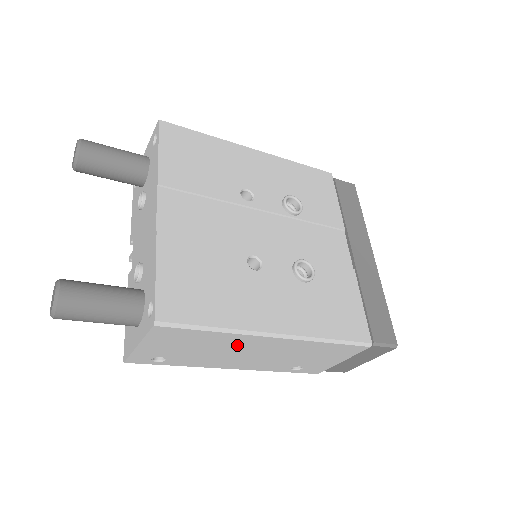
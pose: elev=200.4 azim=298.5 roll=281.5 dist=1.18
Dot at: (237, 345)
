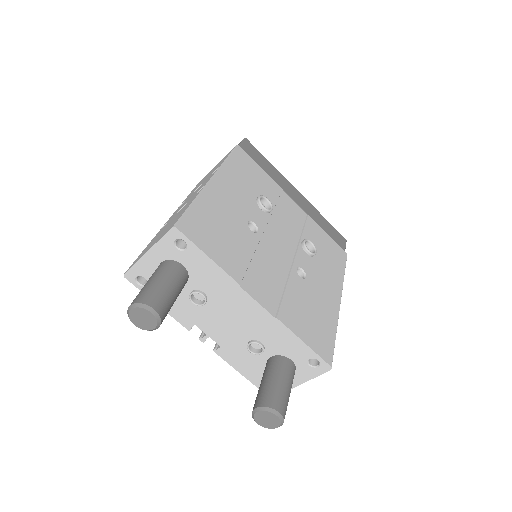
Dot at: occluded
